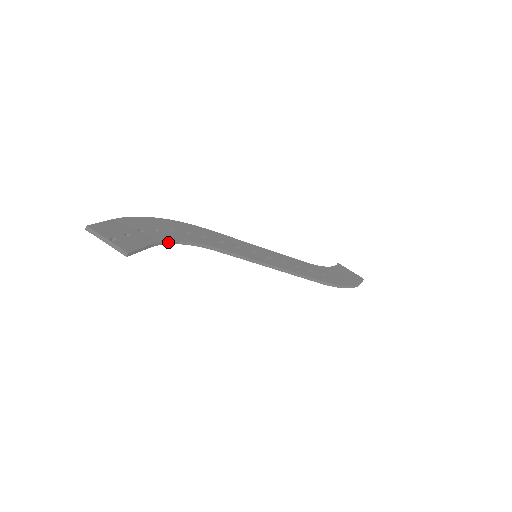
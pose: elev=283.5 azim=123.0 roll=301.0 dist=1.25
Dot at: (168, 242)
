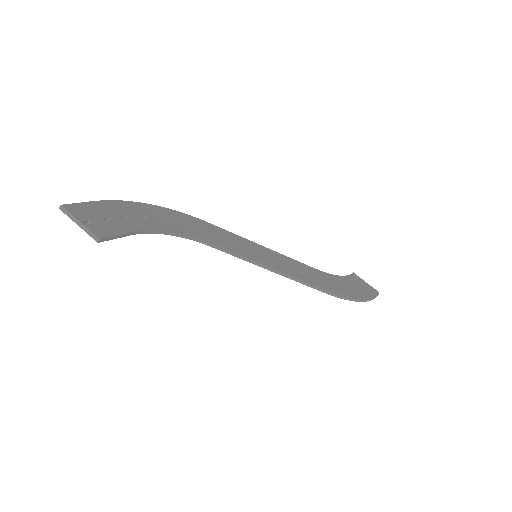
Dot at: (154, 231)
